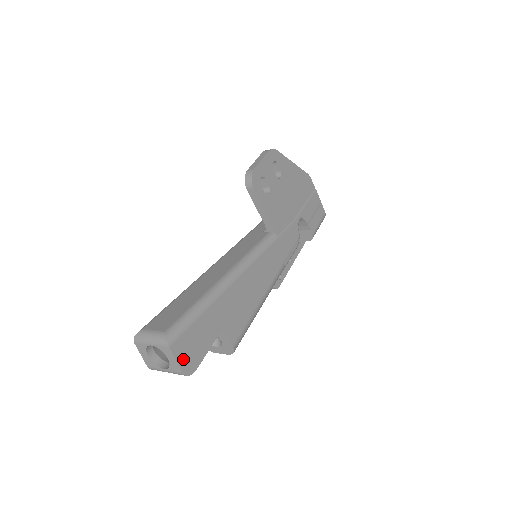
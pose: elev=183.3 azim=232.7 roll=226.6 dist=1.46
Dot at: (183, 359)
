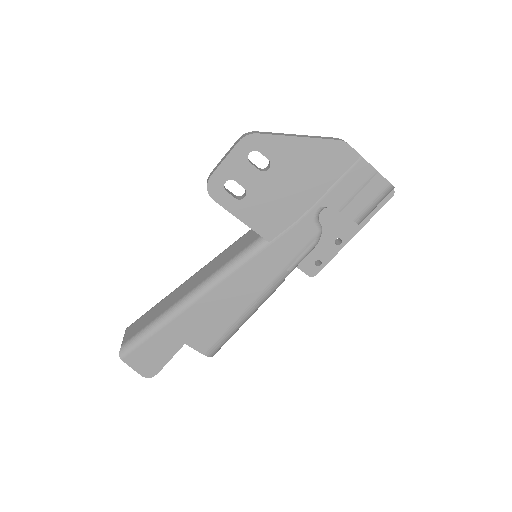
Dot at: (140, 367)
